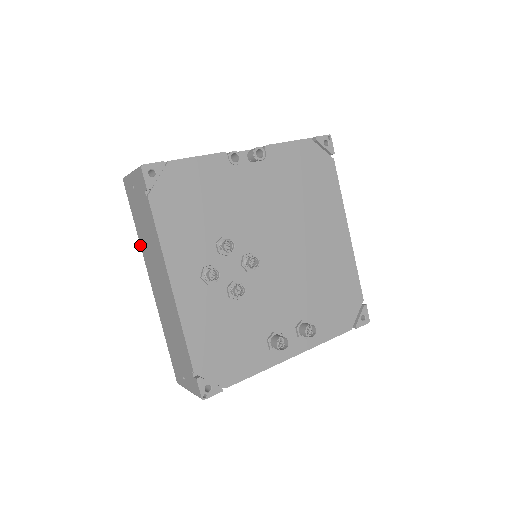
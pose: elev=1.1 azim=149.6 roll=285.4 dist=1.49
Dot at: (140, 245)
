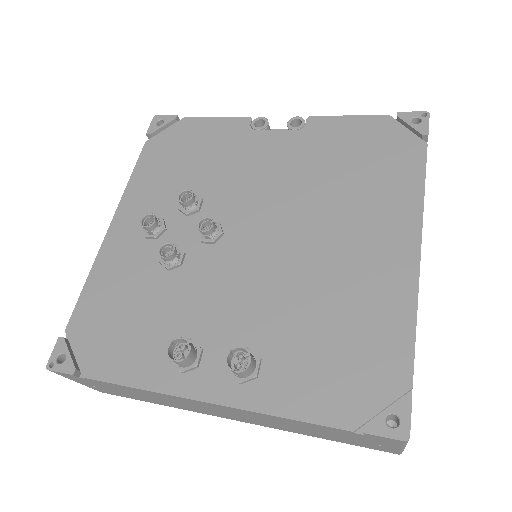
Dot at: occluded
